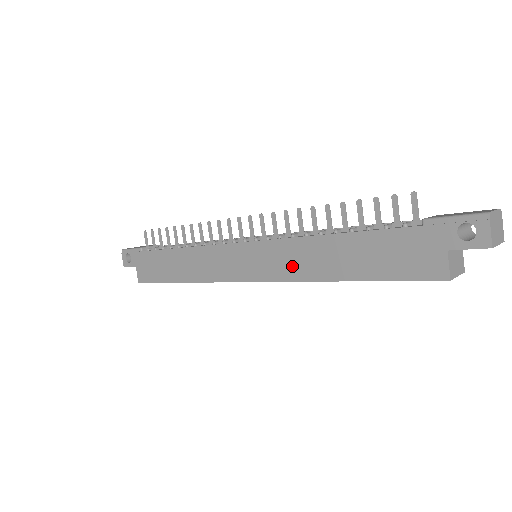
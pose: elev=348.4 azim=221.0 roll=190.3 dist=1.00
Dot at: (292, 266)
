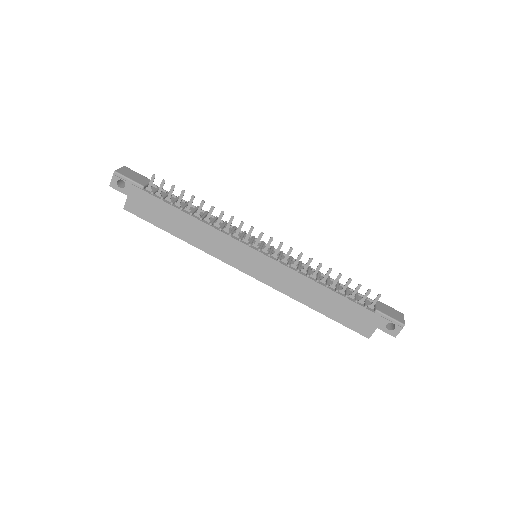
Dot at: (287, 285)
